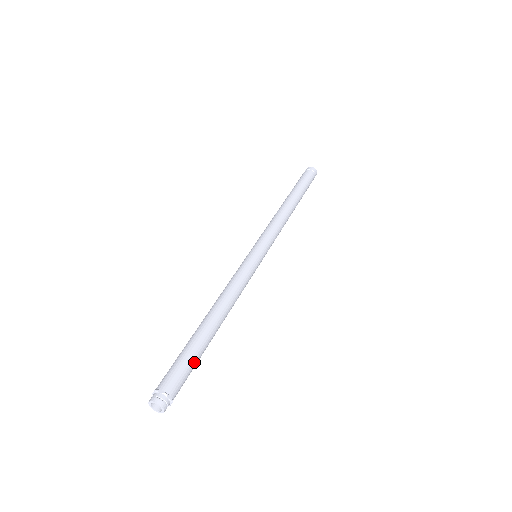
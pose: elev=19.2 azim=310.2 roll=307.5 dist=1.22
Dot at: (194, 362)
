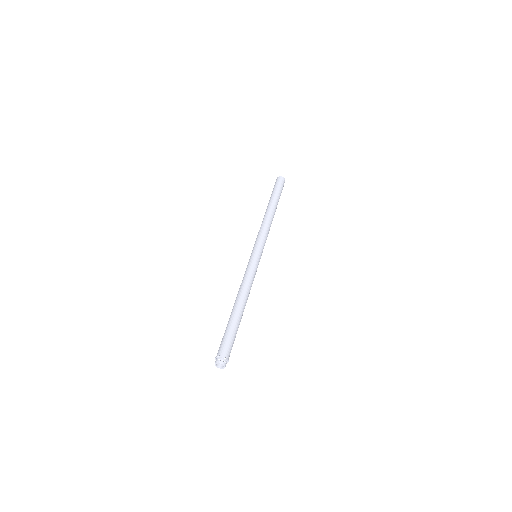
Dot at: (231, 333)
